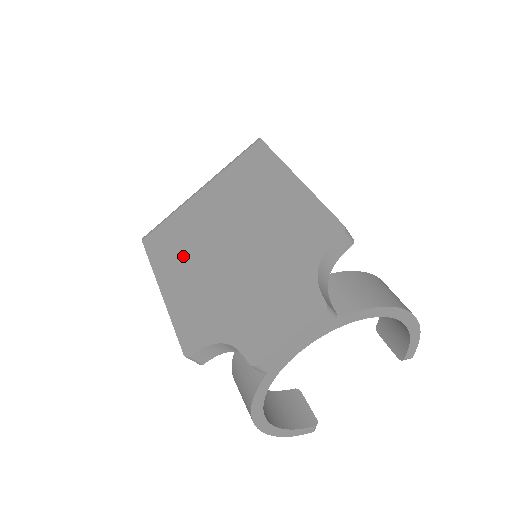
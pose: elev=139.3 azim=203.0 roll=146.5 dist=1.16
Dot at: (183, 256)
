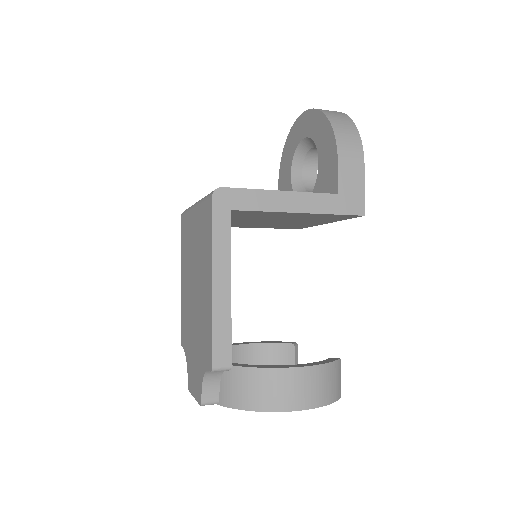
Dot at: (186, 266)
